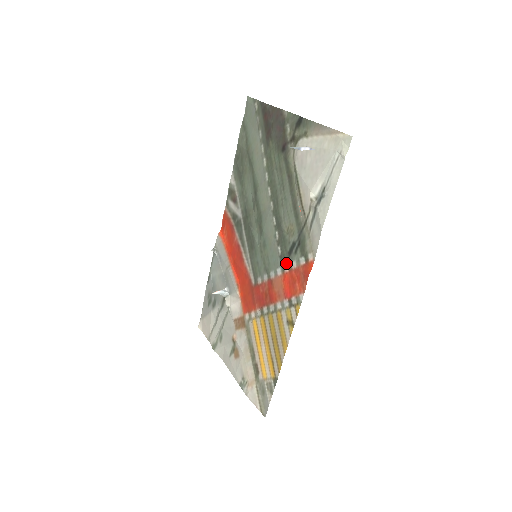
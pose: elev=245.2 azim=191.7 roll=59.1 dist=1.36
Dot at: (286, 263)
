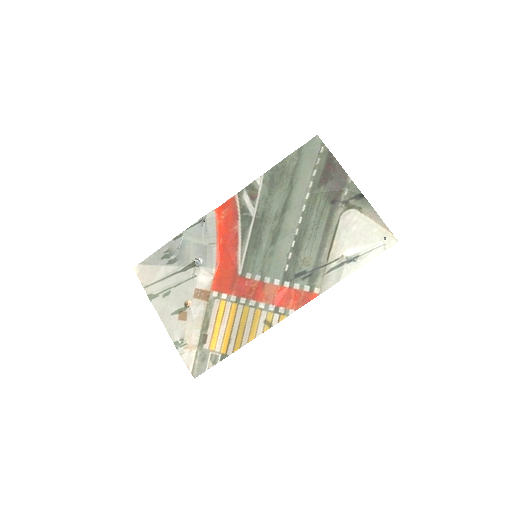
Dot at: (289, 280)
